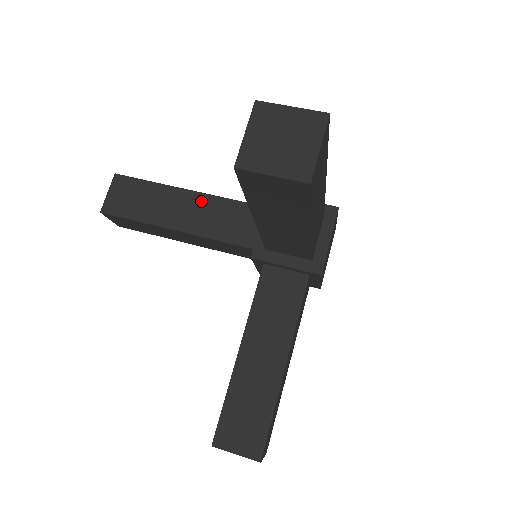
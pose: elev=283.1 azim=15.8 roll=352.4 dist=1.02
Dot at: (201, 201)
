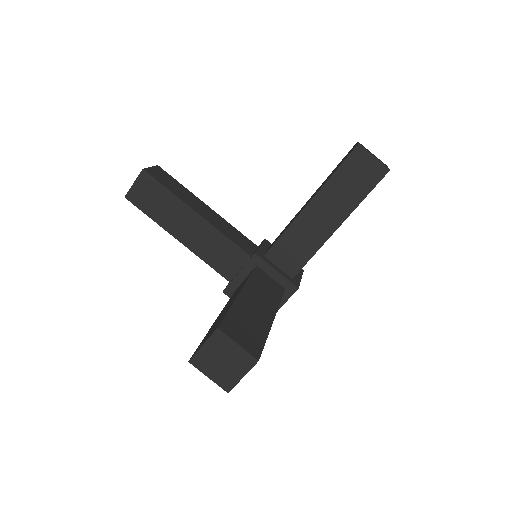
Dot at: (216, 215)
